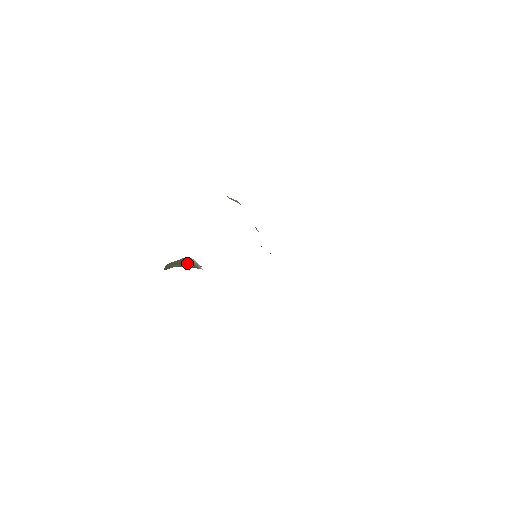
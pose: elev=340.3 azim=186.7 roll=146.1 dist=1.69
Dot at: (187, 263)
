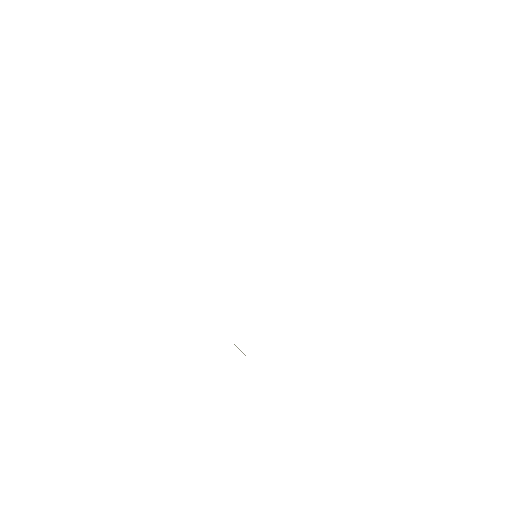
Dot at: occluded
